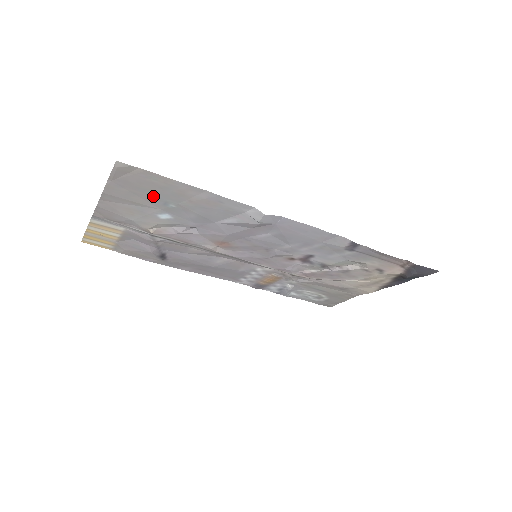
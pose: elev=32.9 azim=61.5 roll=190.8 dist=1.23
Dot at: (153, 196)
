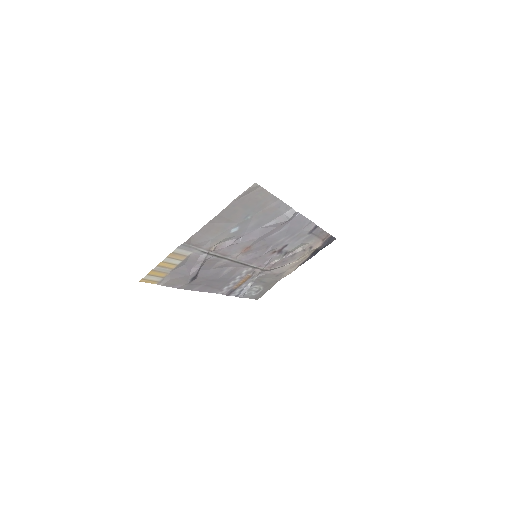
Dot at: (246, 211)
